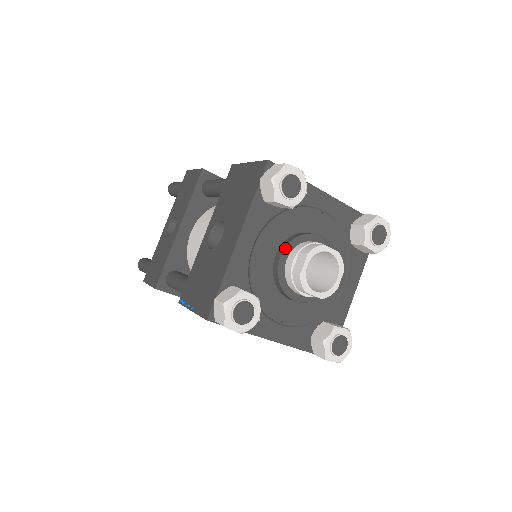
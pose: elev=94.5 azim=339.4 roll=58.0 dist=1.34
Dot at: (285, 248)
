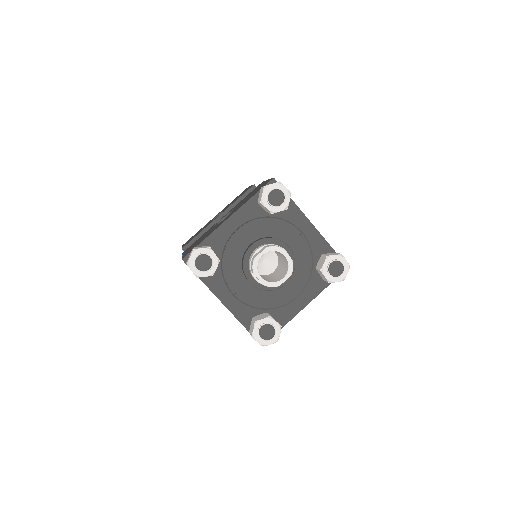
Dot at: (258, 240)
